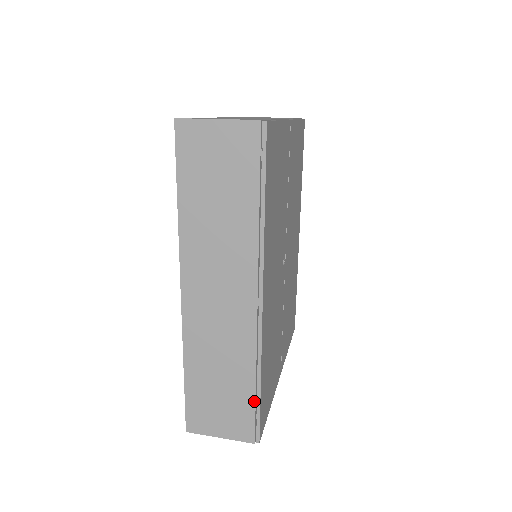
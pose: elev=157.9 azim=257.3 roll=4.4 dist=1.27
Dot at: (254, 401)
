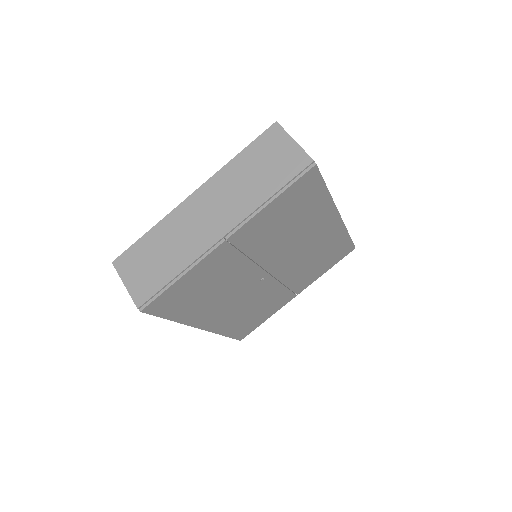
Dot at: occluded
